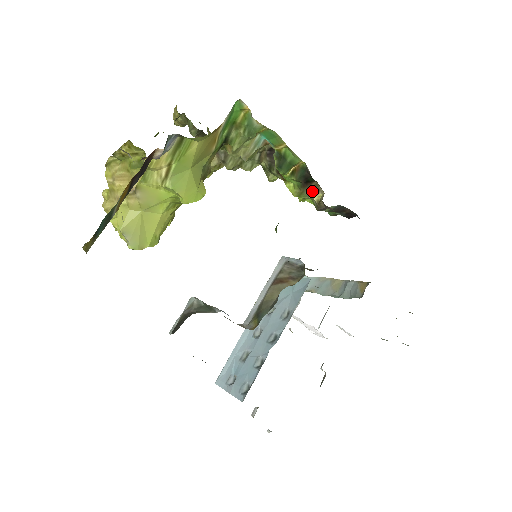
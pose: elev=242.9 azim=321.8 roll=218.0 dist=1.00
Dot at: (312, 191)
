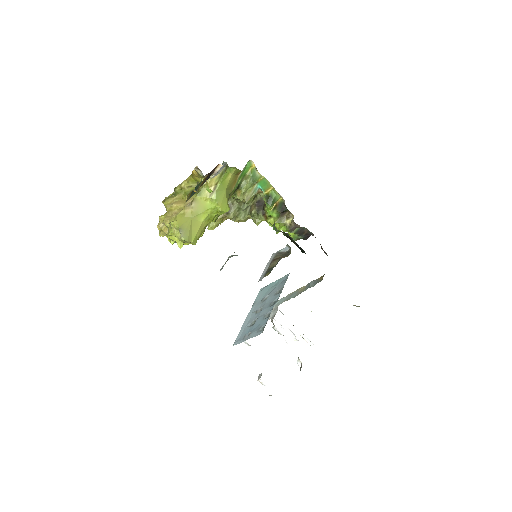
Dot at: (286, 218)
